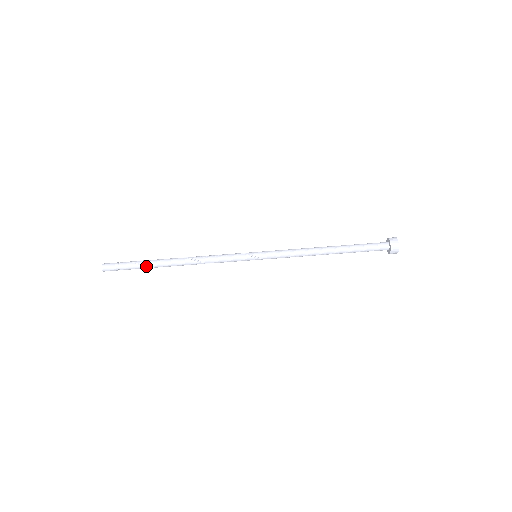
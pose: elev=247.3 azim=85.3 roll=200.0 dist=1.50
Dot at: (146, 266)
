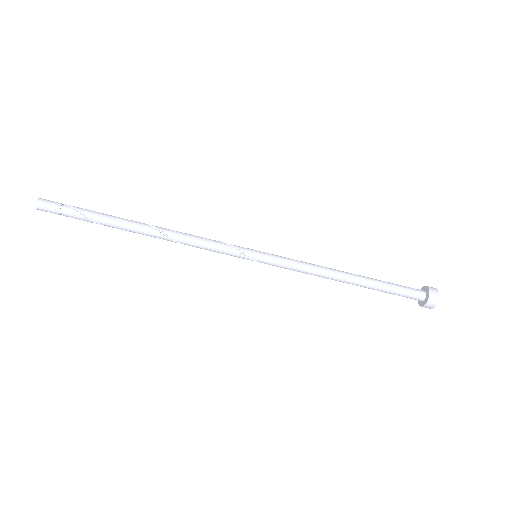
Dot at: (102, 223)
